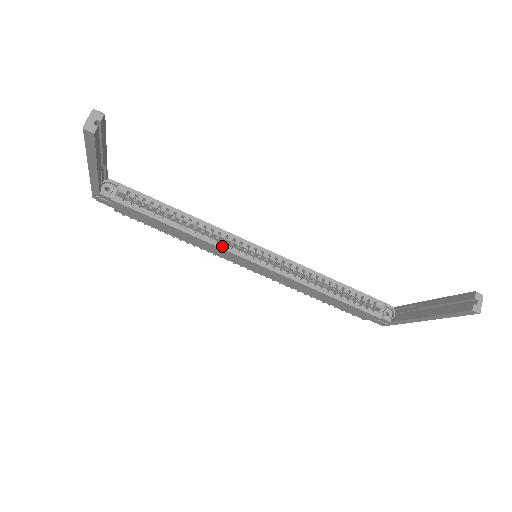
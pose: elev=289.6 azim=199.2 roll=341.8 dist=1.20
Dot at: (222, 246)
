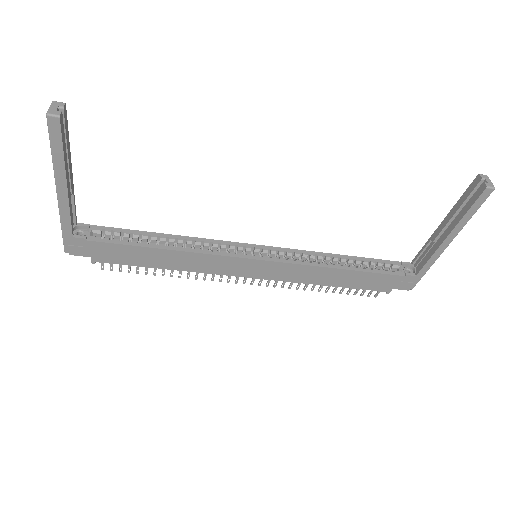
Dot at: (218, 253)
